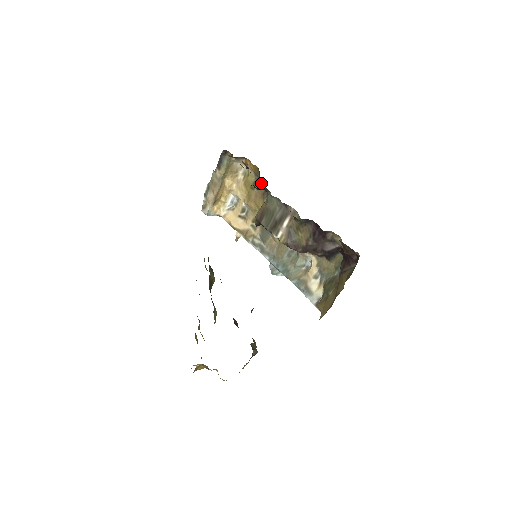
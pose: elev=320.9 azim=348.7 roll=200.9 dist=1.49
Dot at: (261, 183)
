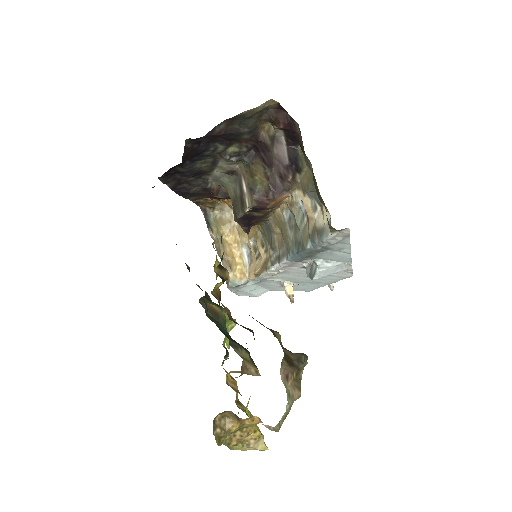
Dot at: occluded
